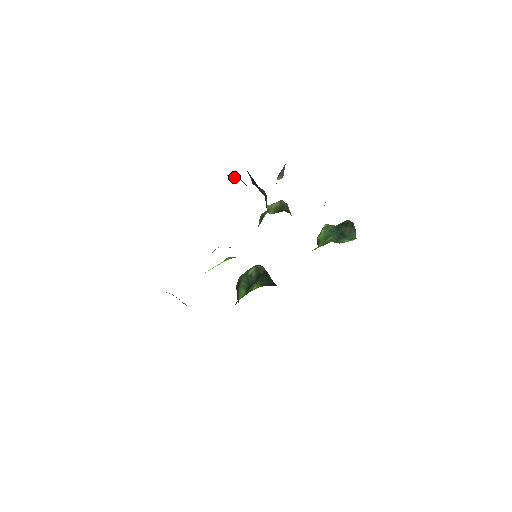
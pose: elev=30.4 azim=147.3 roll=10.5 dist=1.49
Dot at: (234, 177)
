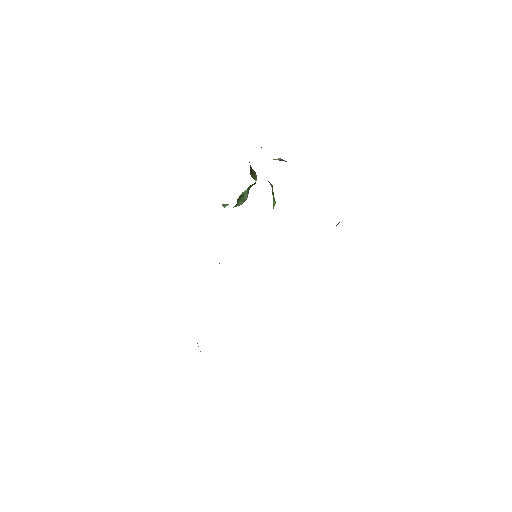
Dot at: occluded
